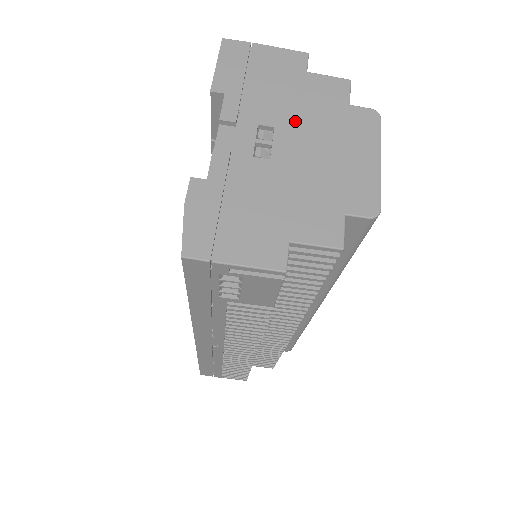
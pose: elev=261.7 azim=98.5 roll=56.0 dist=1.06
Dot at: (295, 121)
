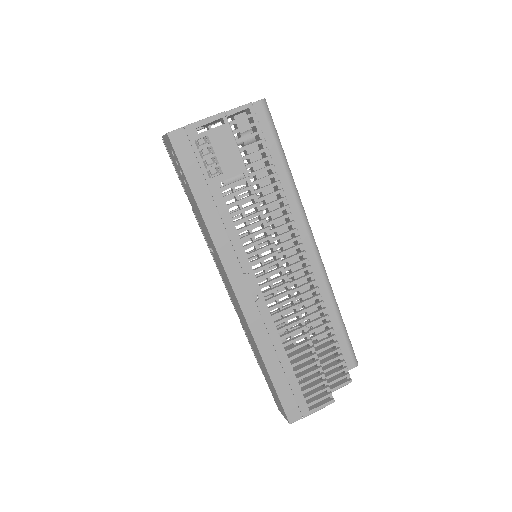
Dot at: occluded
